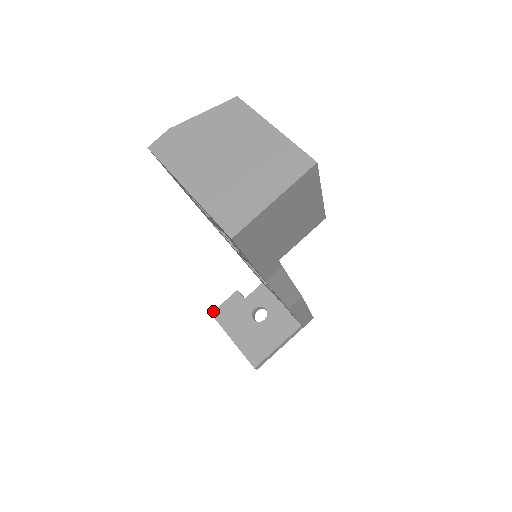
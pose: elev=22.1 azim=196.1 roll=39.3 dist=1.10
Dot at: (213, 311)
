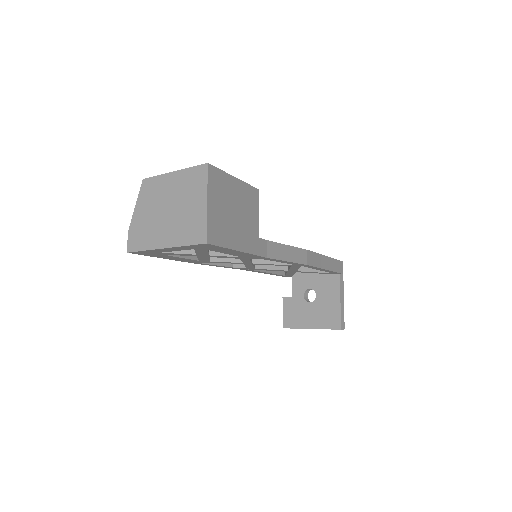
Dot at: occluded
